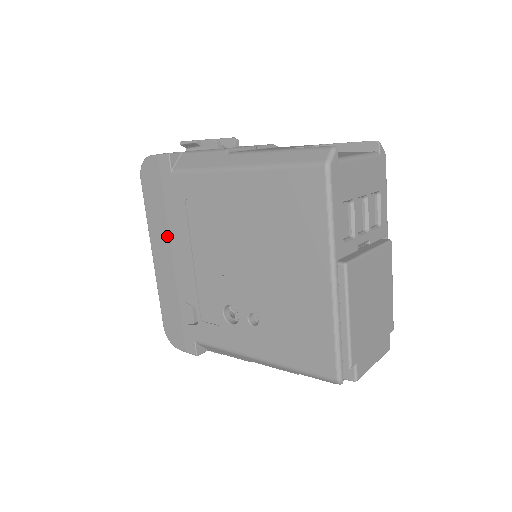
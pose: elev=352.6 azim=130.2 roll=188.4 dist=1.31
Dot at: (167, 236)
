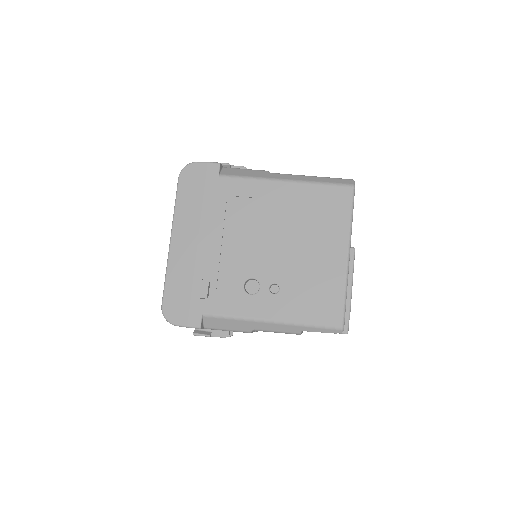
Dot at: (197, 223)
